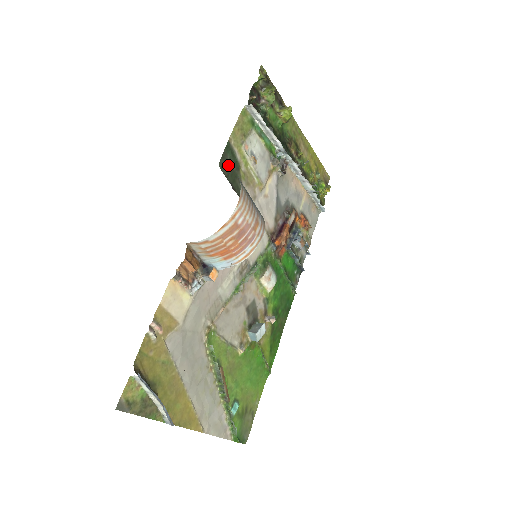
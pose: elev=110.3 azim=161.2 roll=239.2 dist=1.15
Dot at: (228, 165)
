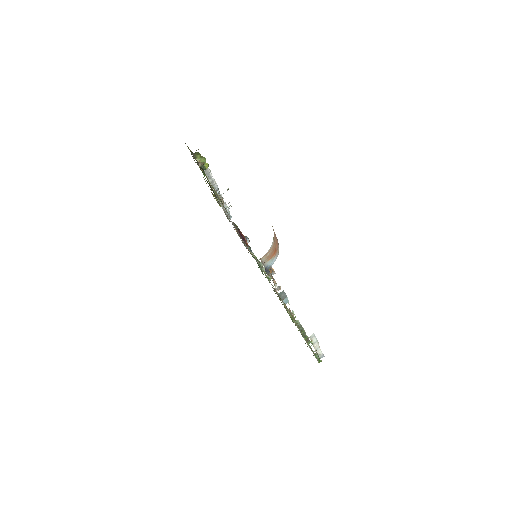
Dot at: occluded
